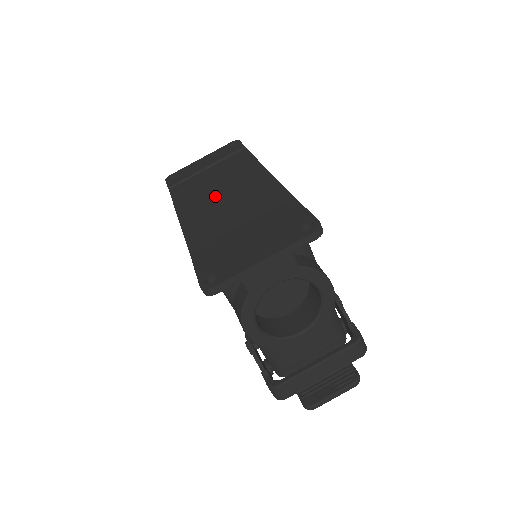
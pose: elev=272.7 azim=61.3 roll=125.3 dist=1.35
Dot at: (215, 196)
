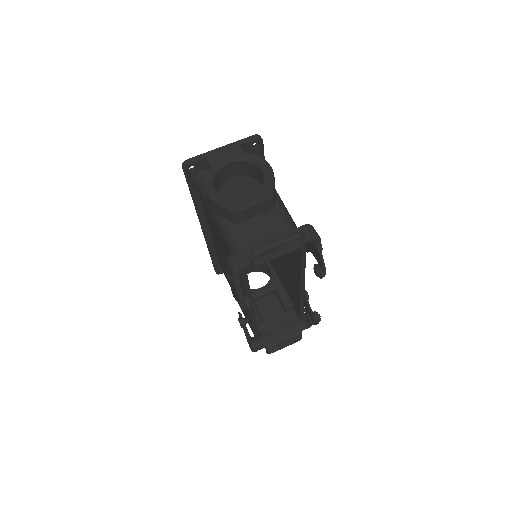
Dot at: occluded
